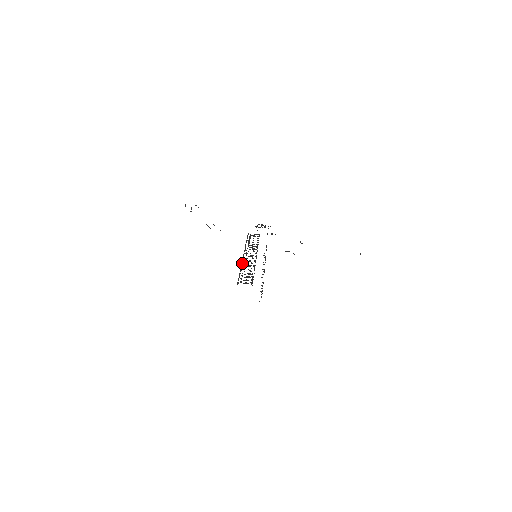
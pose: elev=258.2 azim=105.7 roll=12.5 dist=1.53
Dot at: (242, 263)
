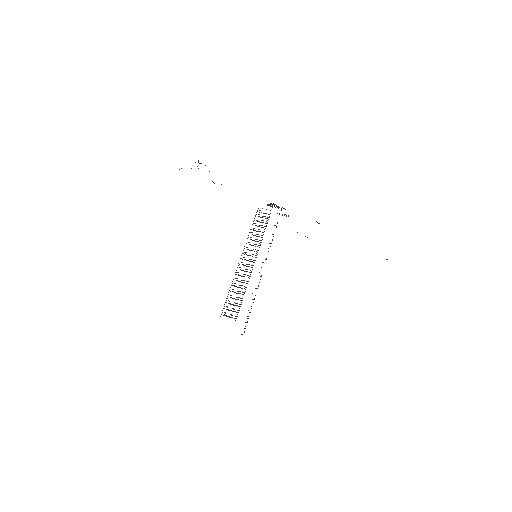
Dot at: (235, 274)
